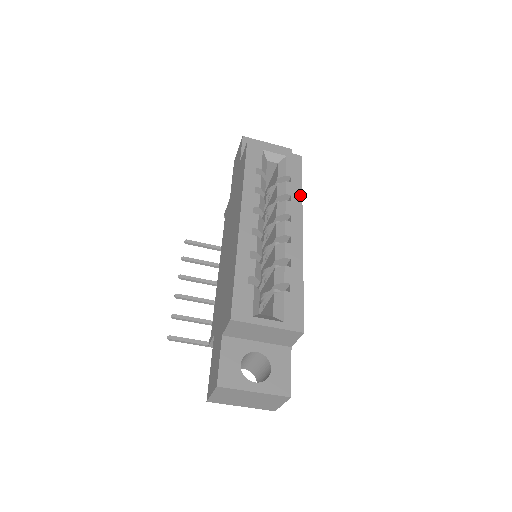
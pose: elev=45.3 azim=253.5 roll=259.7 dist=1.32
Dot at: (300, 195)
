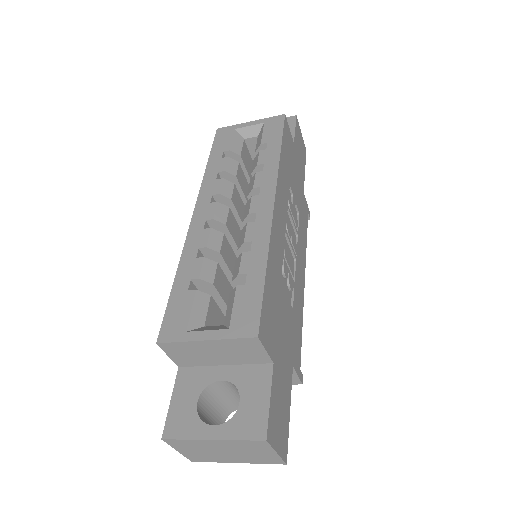
Dot at: (276, 159)
